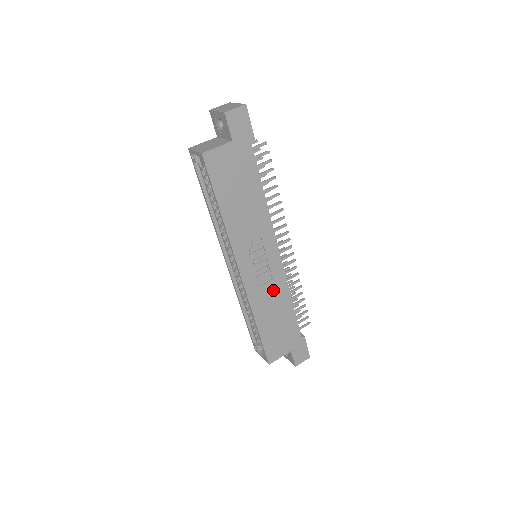
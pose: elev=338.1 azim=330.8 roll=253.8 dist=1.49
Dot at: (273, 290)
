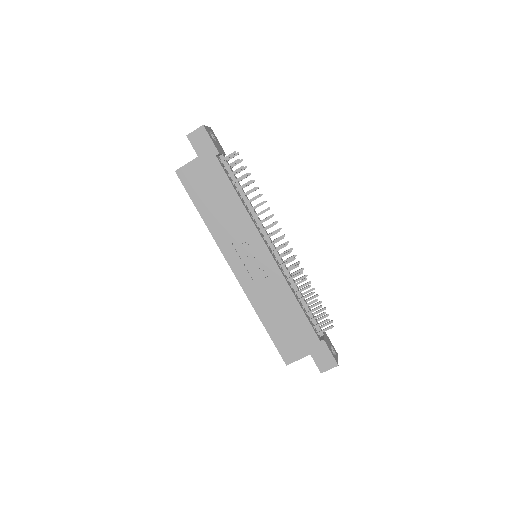
Dot at: (271, 287)
